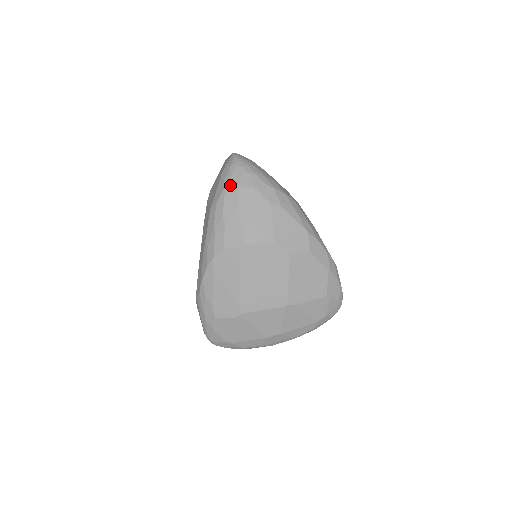
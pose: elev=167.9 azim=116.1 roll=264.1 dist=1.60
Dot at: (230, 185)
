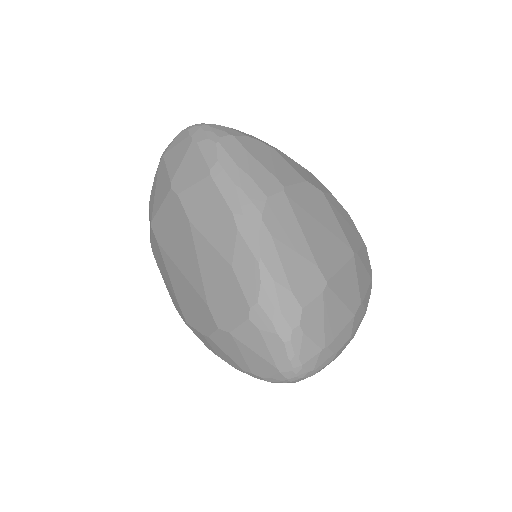
Dot at: (222, 137)
